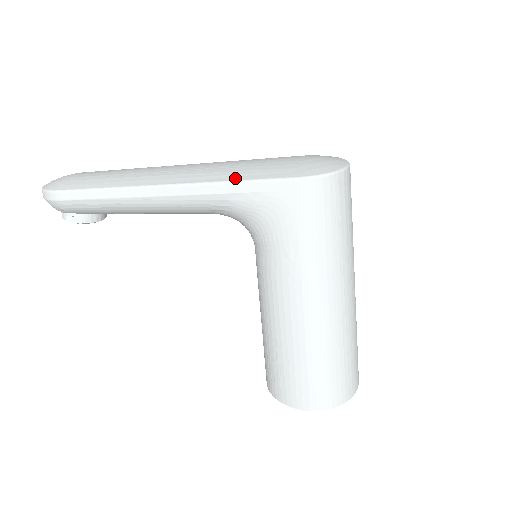
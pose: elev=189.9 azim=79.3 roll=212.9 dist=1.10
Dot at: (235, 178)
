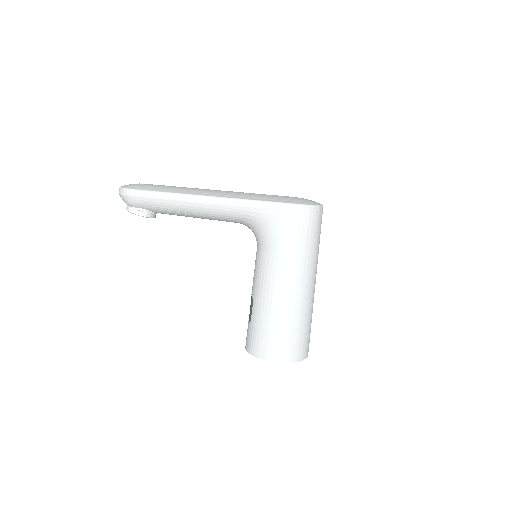
Dot at: (263, 200)
